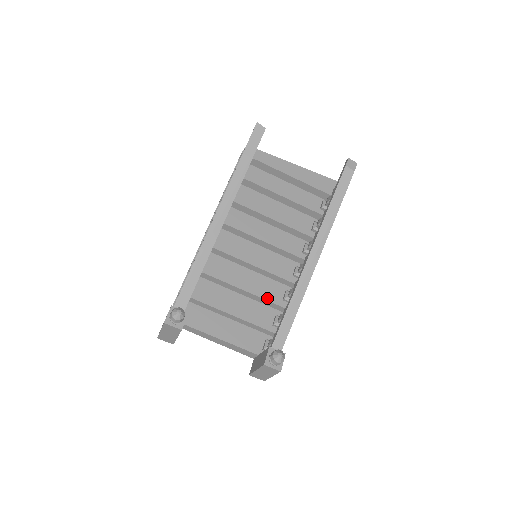
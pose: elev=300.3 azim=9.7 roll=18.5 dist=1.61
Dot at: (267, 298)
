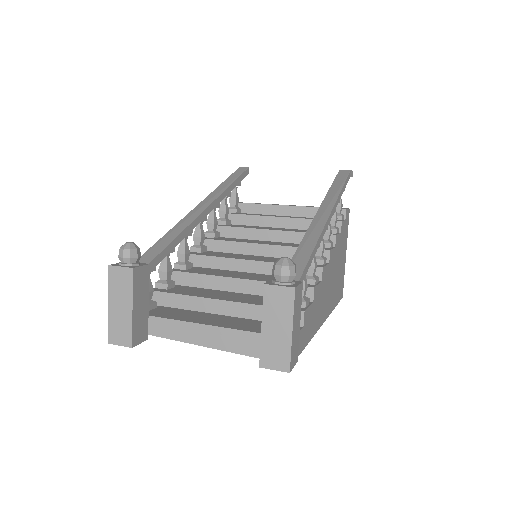
Dot at: occluded
